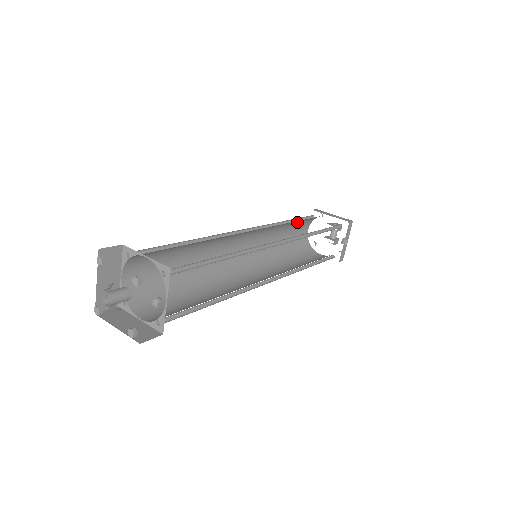
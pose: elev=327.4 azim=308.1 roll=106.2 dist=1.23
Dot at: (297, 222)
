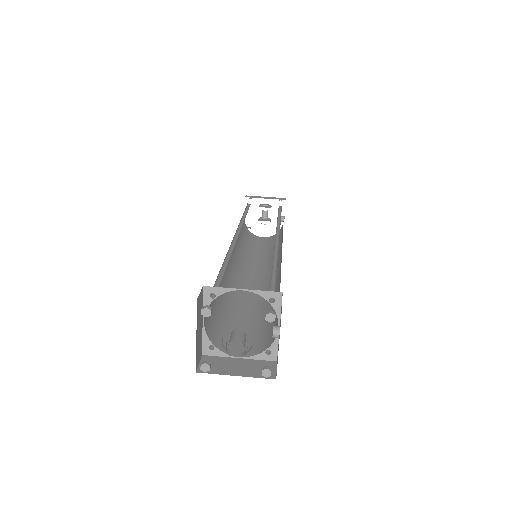
Dot at: (247, 212)
